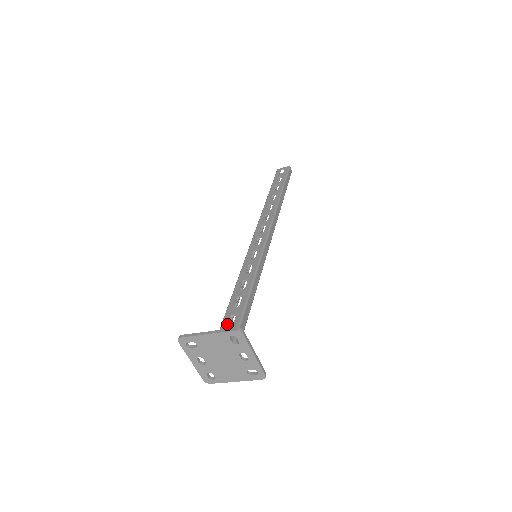
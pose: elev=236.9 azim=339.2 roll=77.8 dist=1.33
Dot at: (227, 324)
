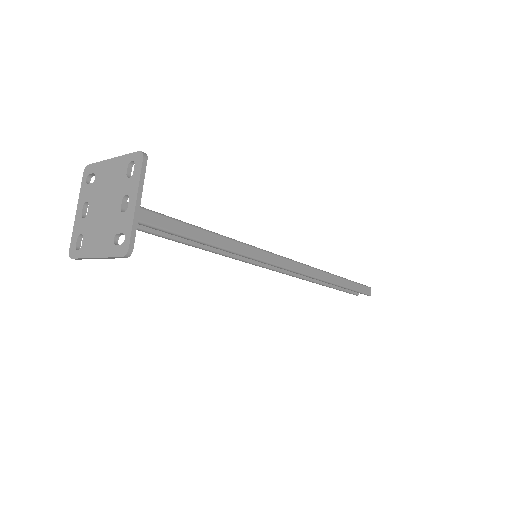
Dot at: occluded
